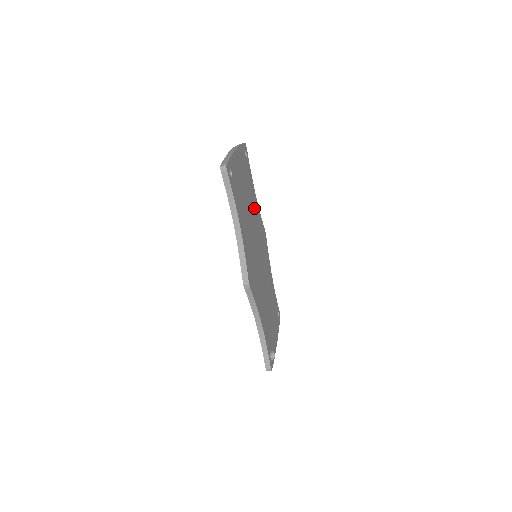
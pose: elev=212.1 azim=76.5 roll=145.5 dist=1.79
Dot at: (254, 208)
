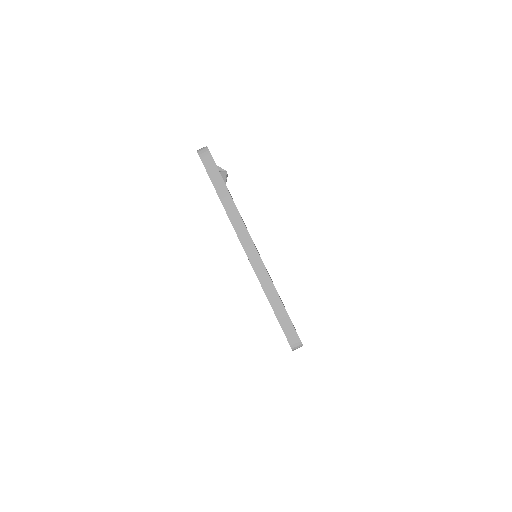
Dot at: occluded
